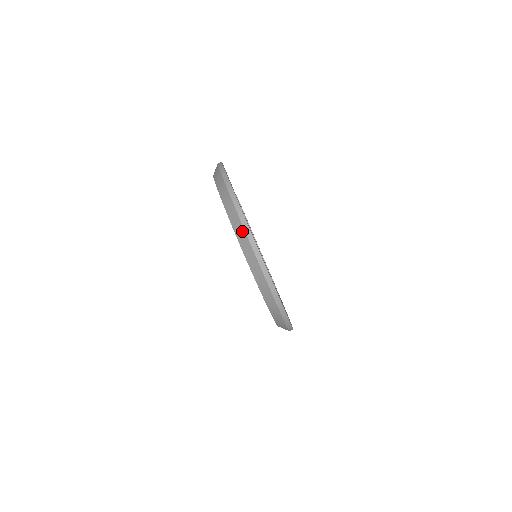
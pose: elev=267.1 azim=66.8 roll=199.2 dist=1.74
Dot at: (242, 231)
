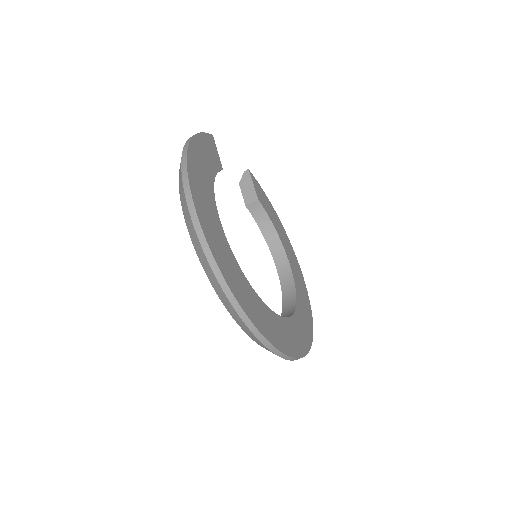
Dot at: (195, 235)
